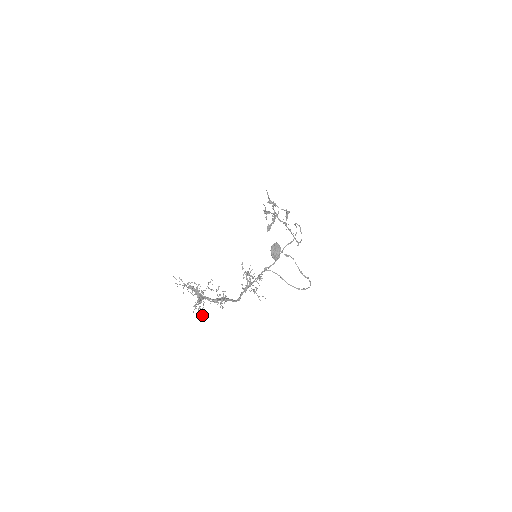
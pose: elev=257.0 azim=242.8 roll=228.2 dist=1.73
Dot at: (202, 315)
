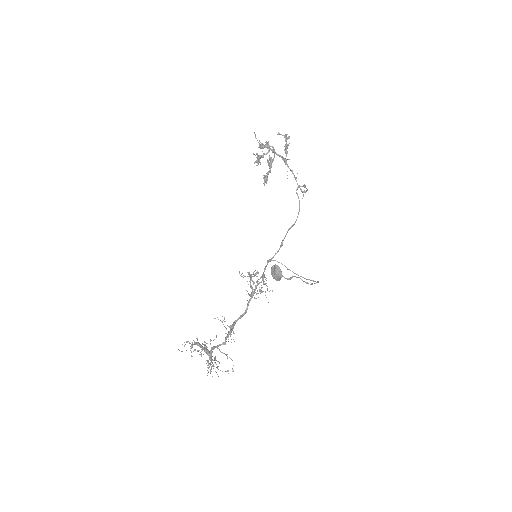
Dot at: occluded
